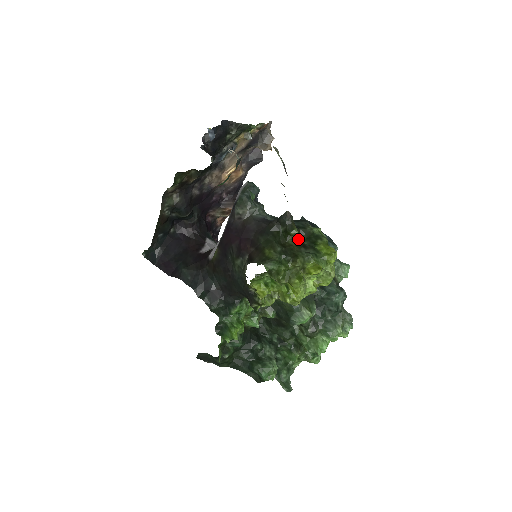
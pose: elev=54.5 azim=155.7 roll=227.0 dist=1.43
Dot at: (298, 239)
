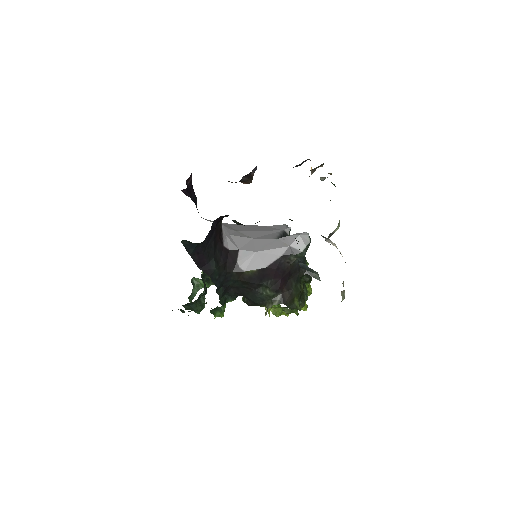
Dot at: occluded
